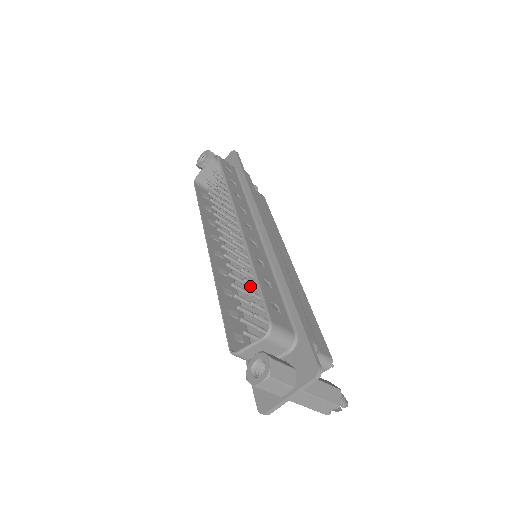
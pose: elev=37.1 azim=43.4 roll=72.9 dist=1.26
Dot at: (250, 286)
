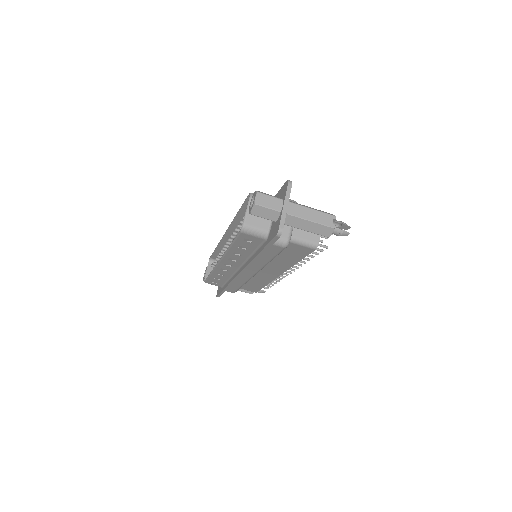
Dot at: occluded
